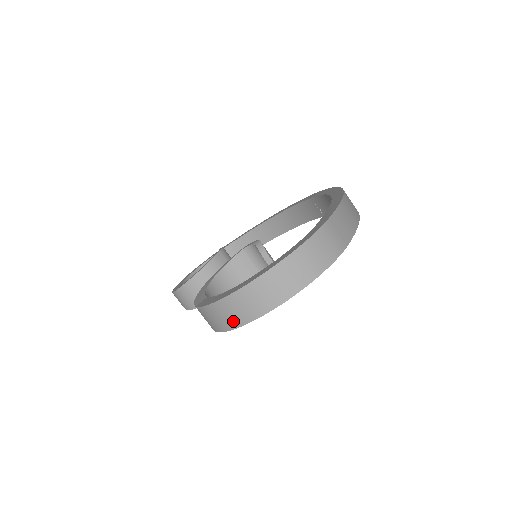
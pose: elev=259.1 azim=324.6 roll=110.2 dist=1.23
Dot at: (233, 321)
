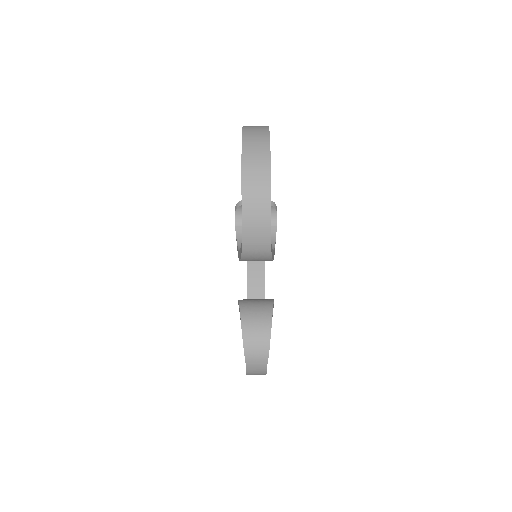
Dot at: (264, 199)
